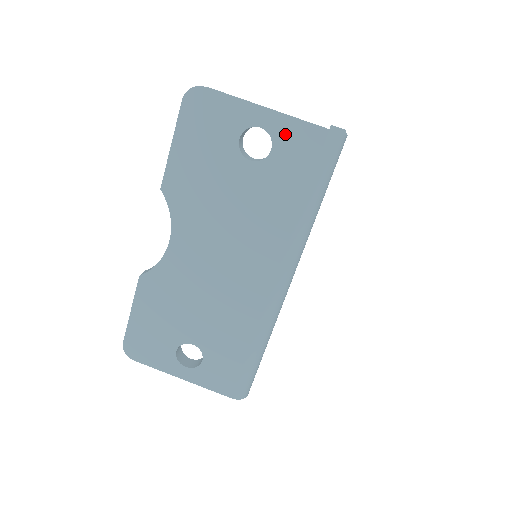
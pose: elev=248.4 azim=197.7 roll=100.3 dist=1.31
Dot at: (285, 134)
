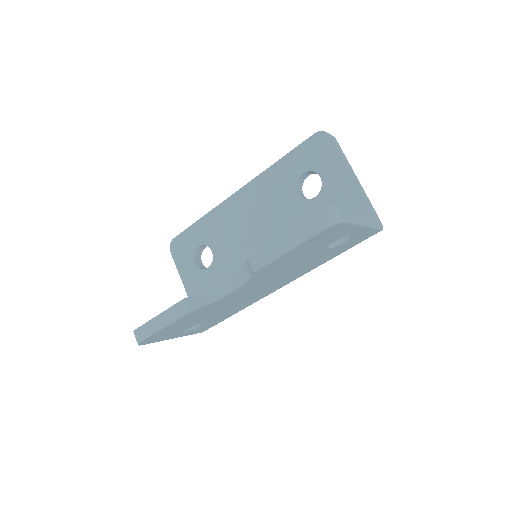
Dot at: (360, 235)
